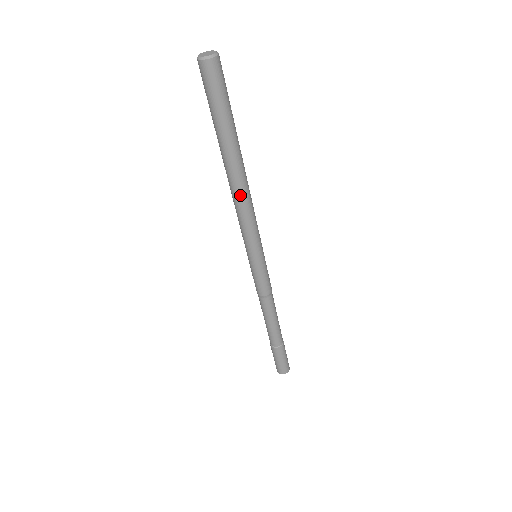
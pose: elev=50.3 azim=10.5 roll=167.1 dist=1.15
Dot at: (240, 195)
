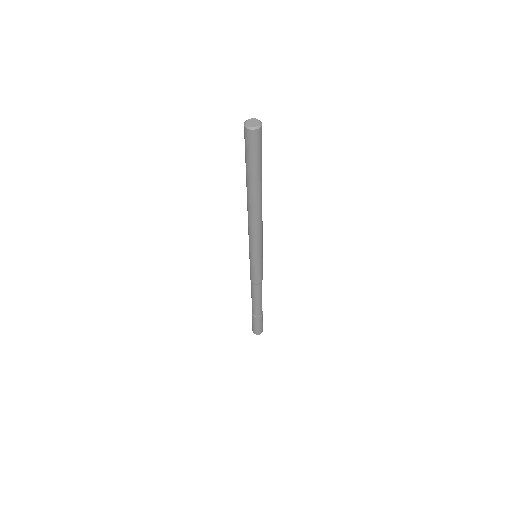
Dot at: (249, 216)
